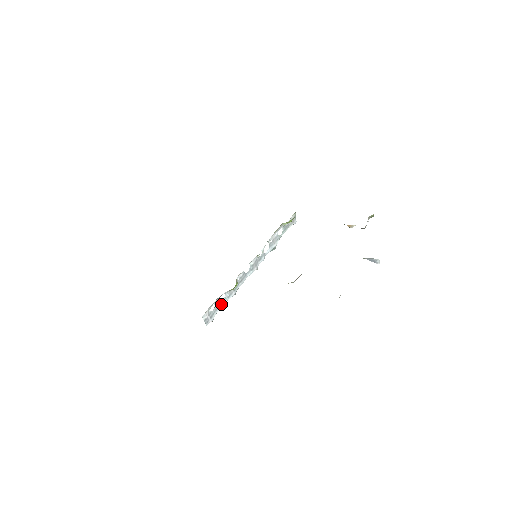
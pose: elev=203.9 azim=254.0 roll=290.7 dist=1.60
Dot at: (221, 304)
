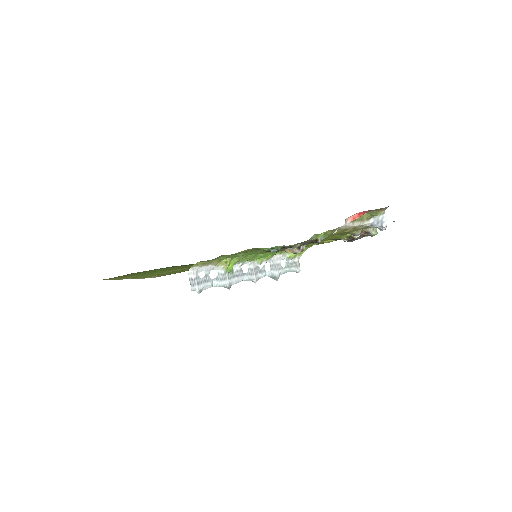
Dot at: (212, 281)
